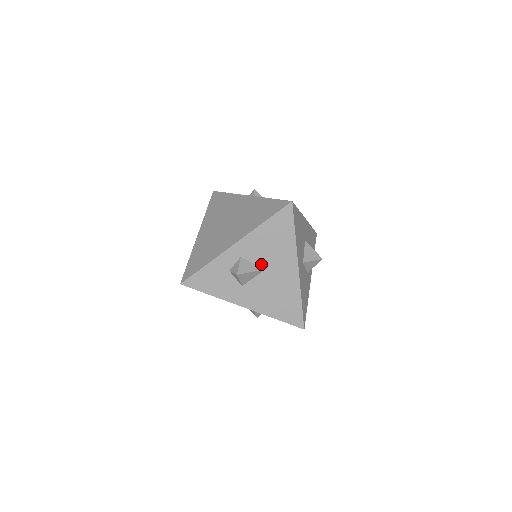
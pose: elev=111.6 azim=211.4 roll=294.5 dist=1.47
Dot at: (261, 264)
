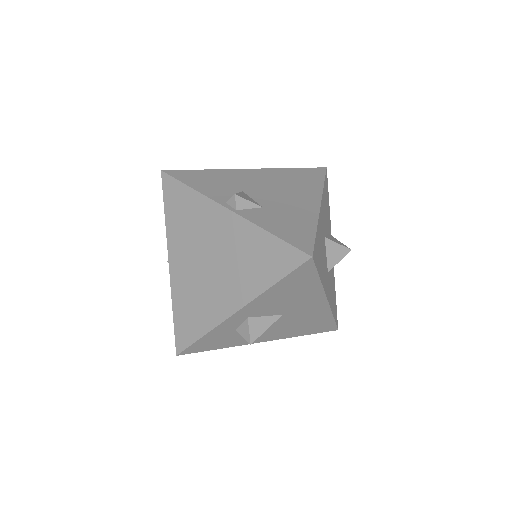
Dot at: (277, 313)
